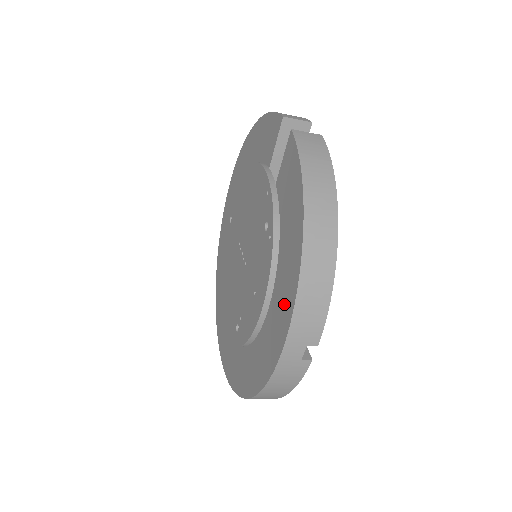
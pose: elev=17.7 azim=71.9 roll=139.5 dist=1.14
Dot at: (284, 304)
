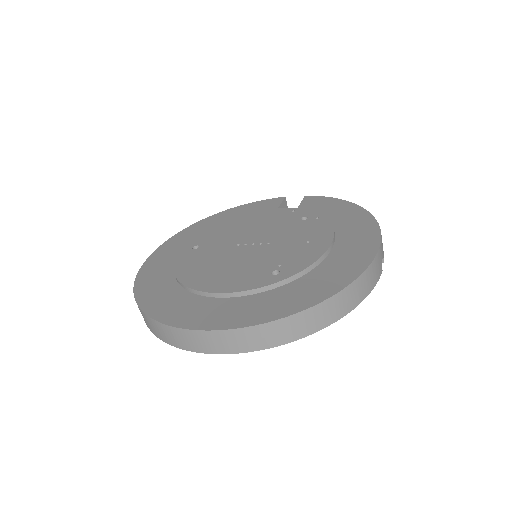
Dot at: (363, 230)
